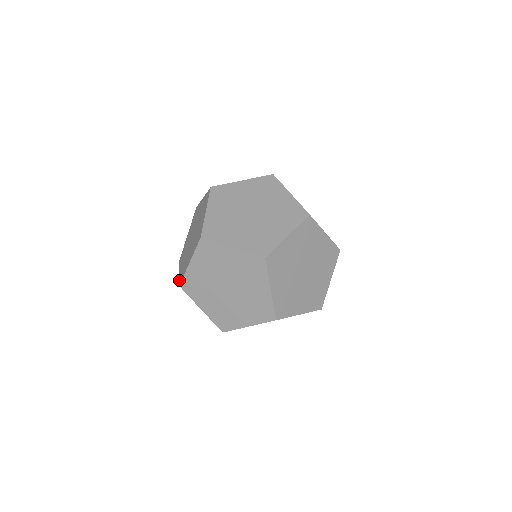
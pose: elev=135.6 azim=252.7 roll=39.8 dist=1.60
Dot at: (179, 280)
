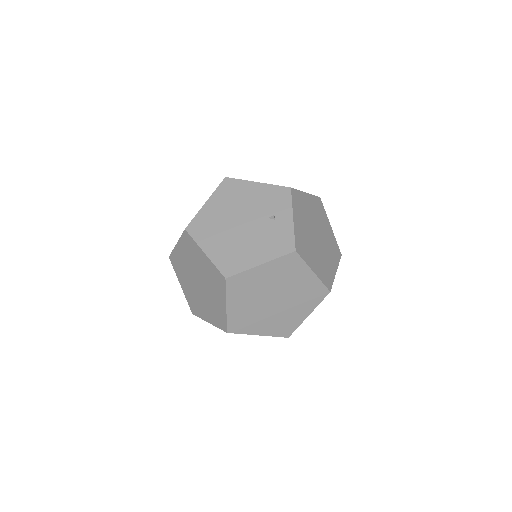
Dot at: occluded
